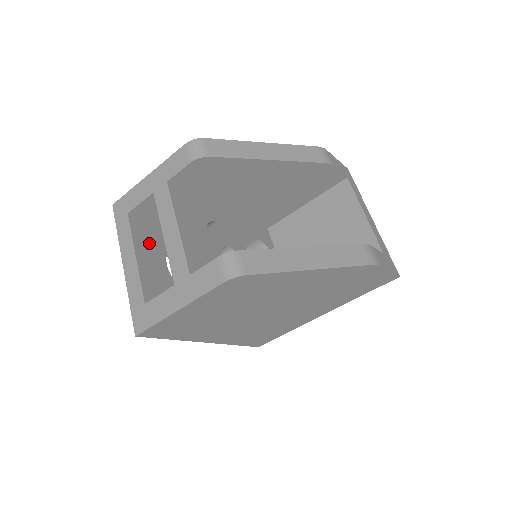
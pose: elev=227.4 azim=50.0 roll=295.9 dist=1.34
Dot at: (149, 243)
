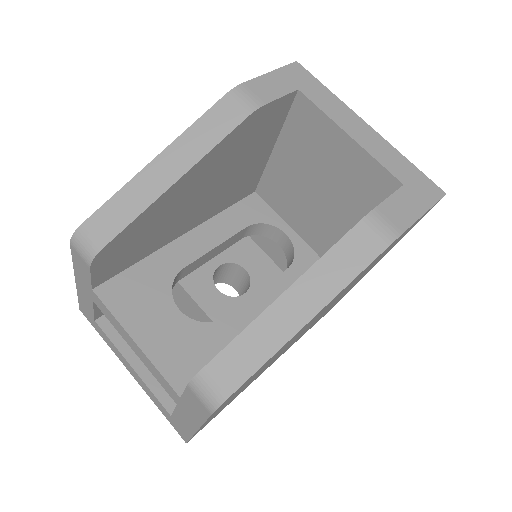
Dot at: occluded
